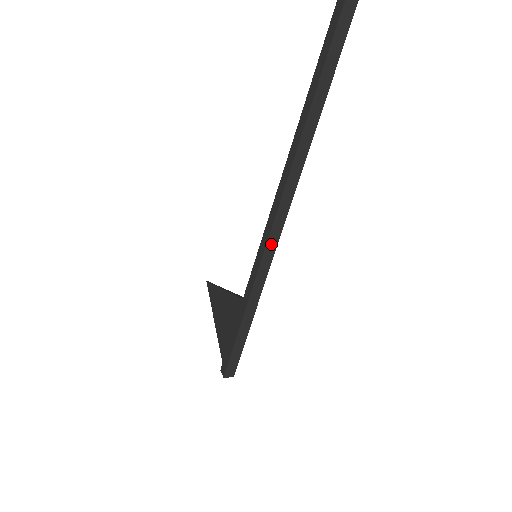
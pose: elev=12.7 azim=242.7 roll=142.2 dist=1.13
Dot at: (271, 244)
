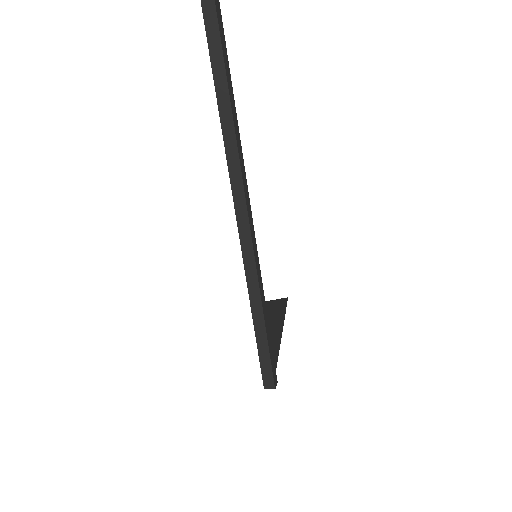
Dot at: (245, 239)
